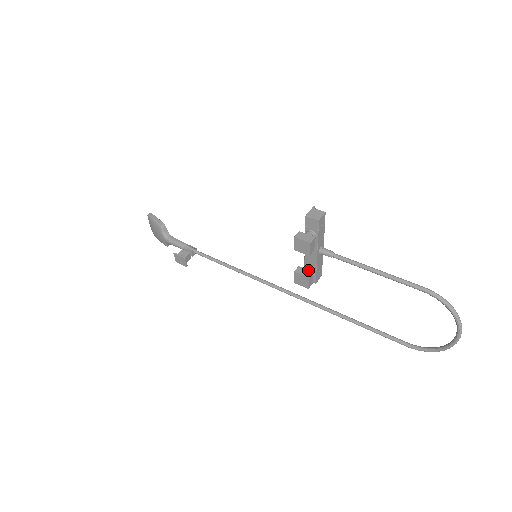
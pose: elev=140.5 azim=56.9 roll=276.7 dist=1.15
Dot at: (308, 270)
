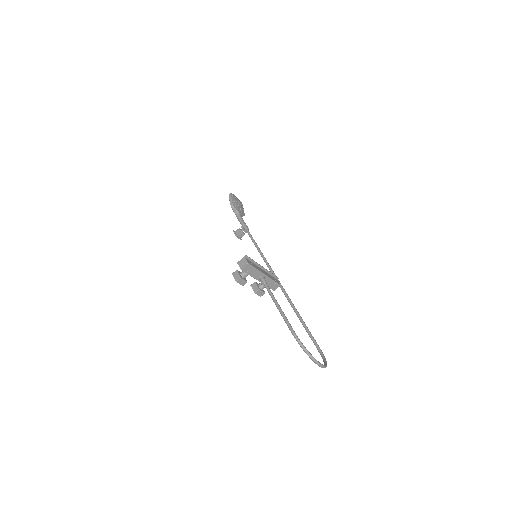
Dot at: (257, 287)
